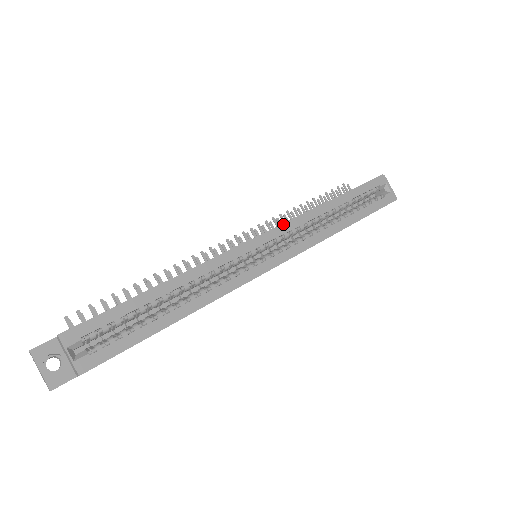
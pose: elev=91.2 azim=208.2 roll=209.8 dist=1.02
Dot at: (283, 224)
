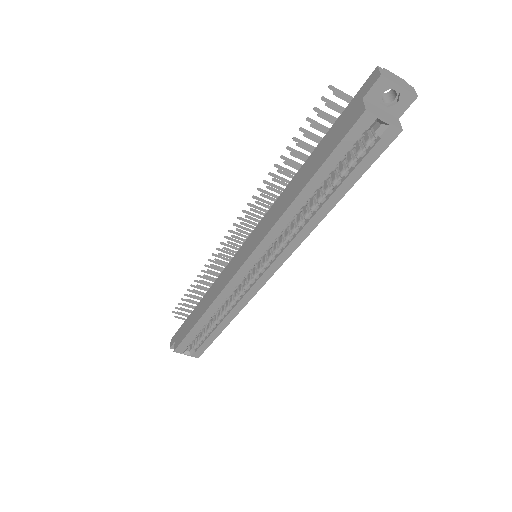
Dot at: (258, 246)
